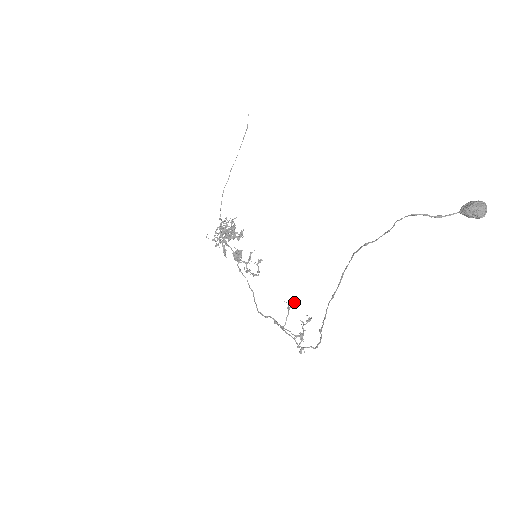
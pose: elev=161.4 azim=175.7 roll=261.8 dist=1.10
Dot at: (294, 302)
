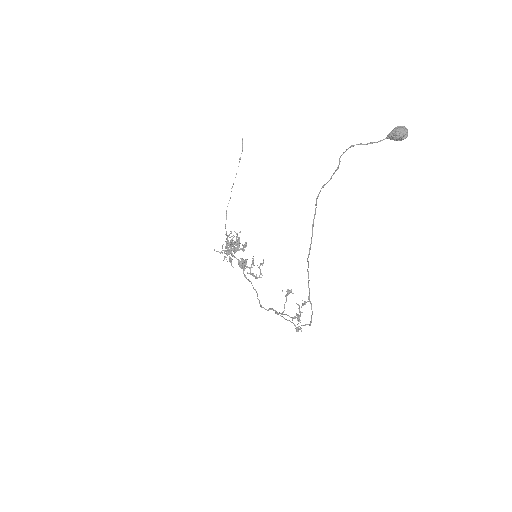
Dot at: (291, 291)
